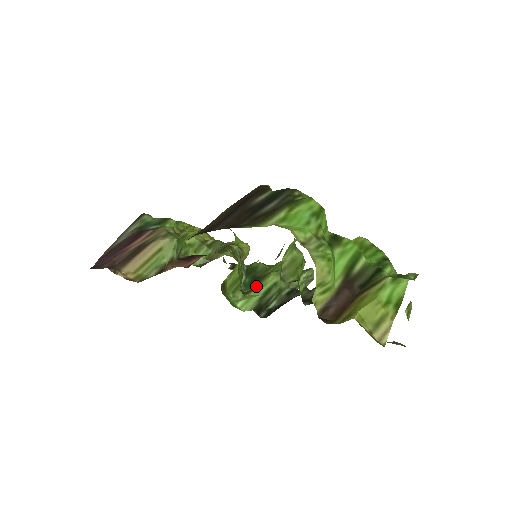
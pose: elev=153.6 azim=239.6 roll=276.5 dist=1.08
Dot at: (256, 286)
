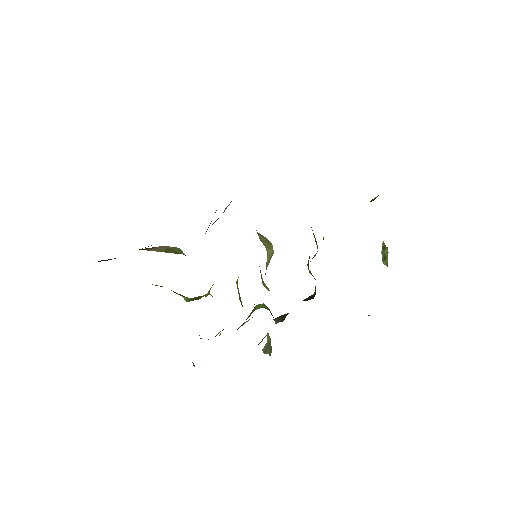
Dot at: occluded
